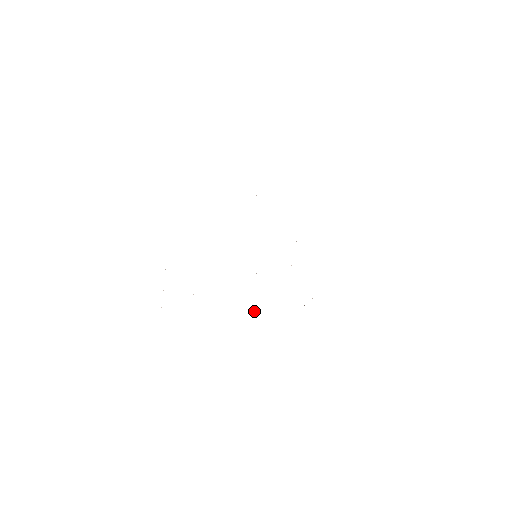
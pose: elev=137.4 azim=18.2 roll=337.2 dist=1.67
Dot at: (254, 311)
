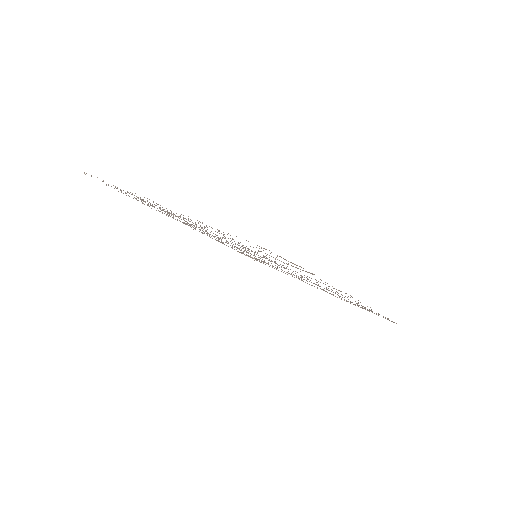
Dot at: occluded
